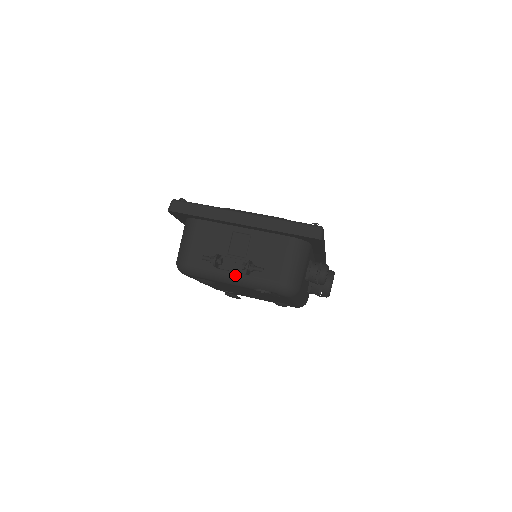
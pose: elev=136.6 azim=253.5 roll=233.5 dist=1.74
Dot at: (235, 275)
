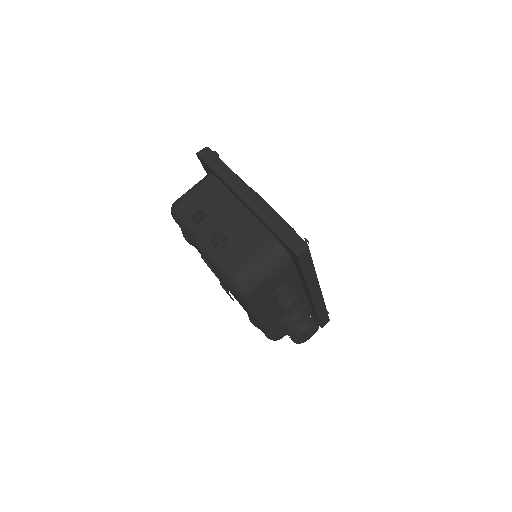
Dot at: (205, 240)
